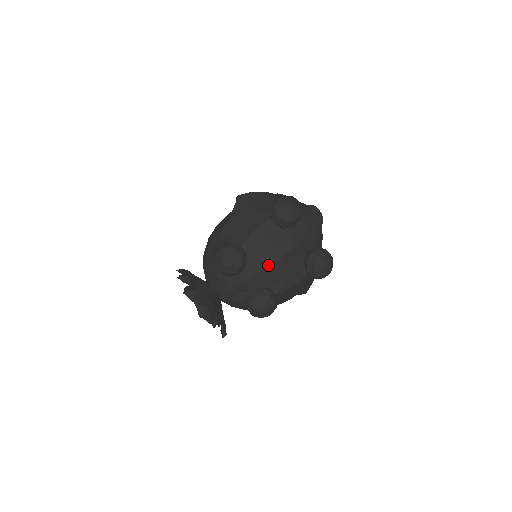
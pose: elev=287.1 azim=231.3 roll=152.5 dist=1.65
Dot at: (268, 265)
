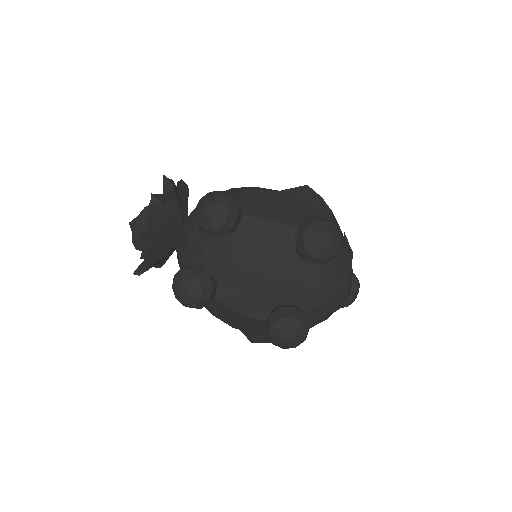
Dot at: (240, 262)
